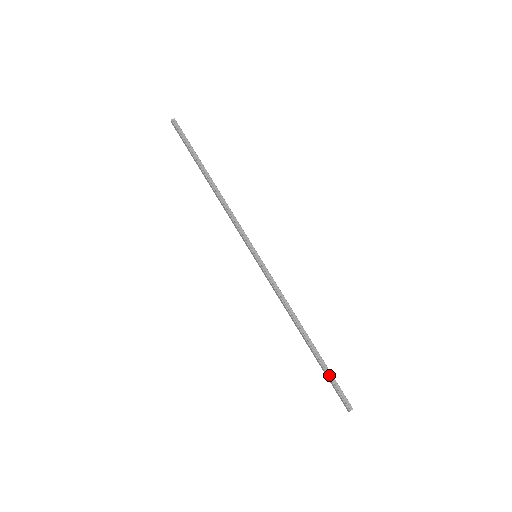
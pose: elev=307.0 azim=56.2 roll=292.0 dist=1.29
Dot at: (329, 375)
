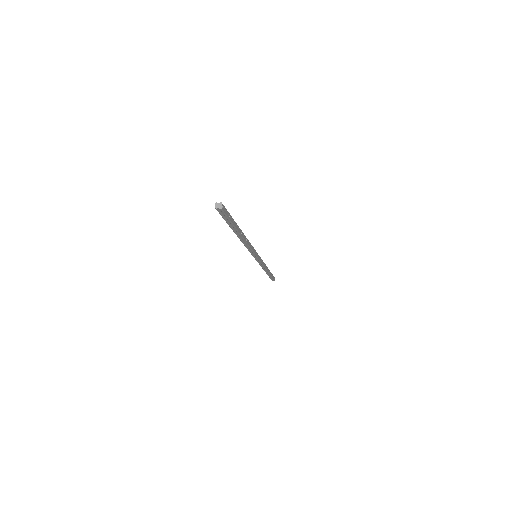
Dot at: occluded
